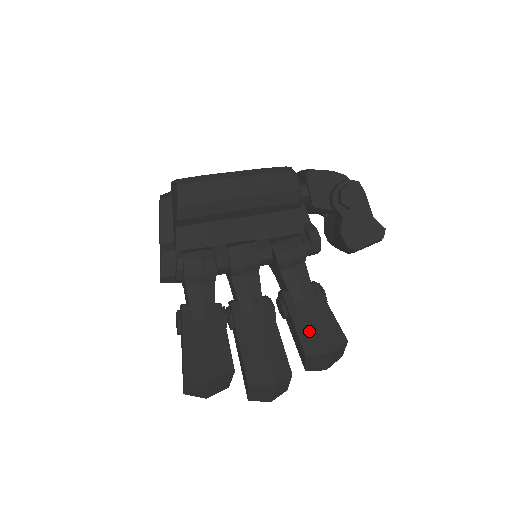
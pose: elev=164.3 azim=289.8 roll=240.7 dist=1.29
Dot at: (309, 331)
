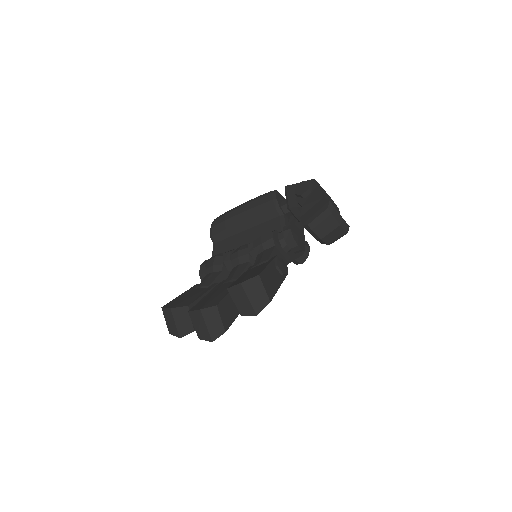
Dot at: (243, 277)
